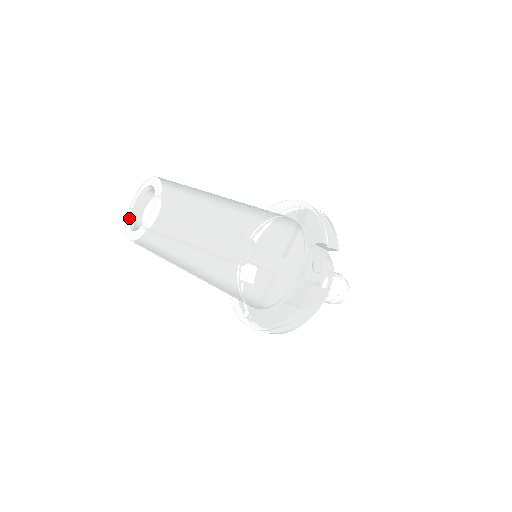
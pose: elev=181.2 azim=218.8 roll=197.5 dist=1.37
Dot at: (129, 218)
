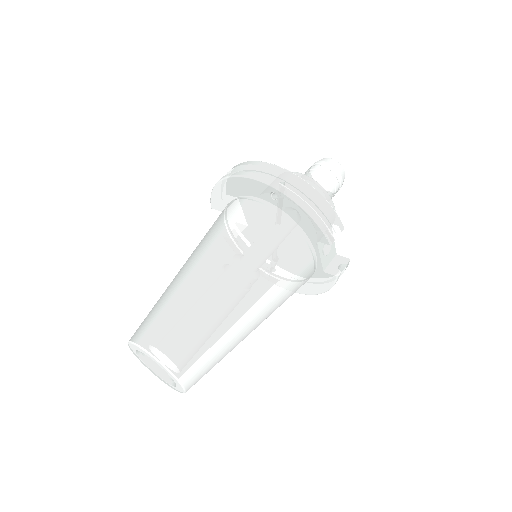
Dot at: (143, 363)
